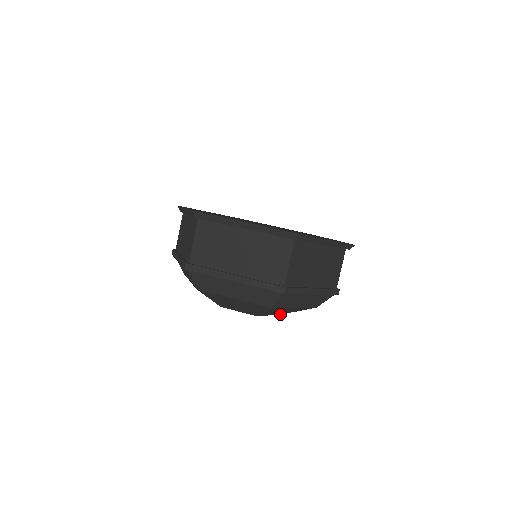
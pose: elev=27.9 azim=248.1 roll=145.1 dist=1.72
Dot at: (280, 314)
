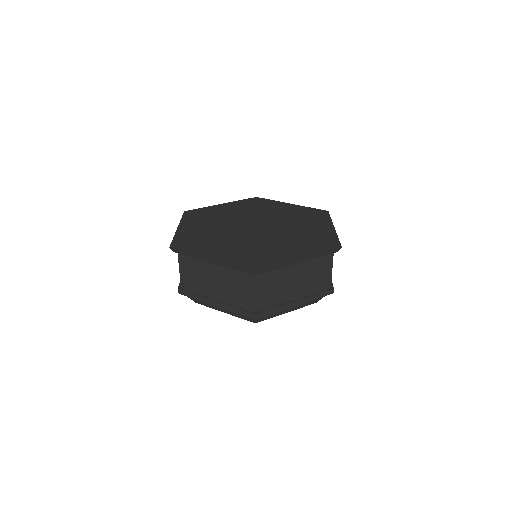
Dot at: occluded
